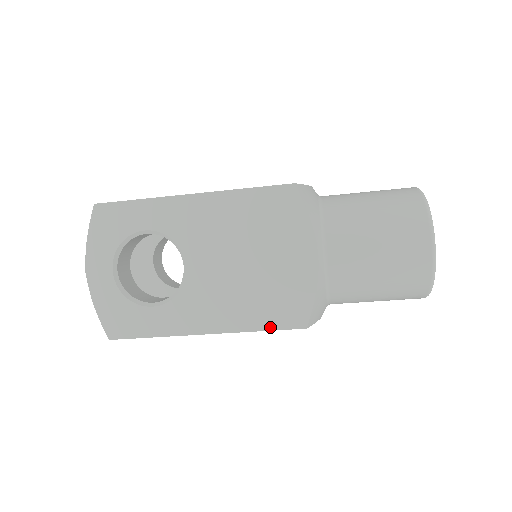
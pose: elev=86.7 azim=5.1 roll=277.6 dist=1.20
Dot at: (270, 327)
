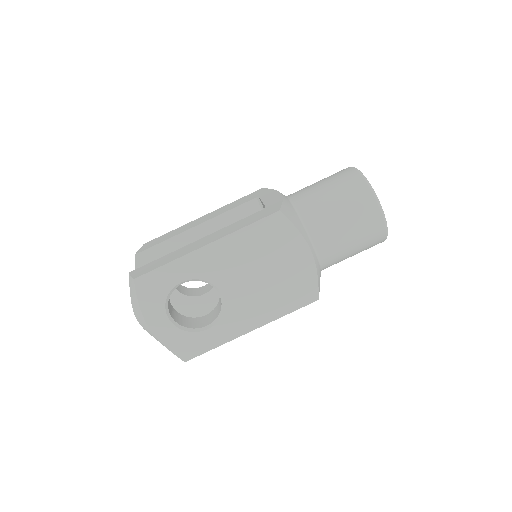
Dot at: (294, 309)
